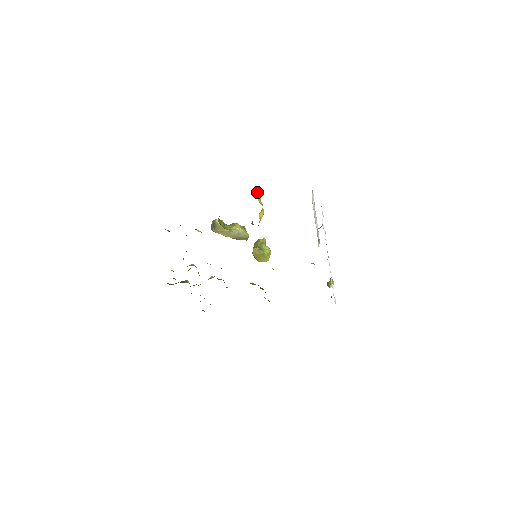
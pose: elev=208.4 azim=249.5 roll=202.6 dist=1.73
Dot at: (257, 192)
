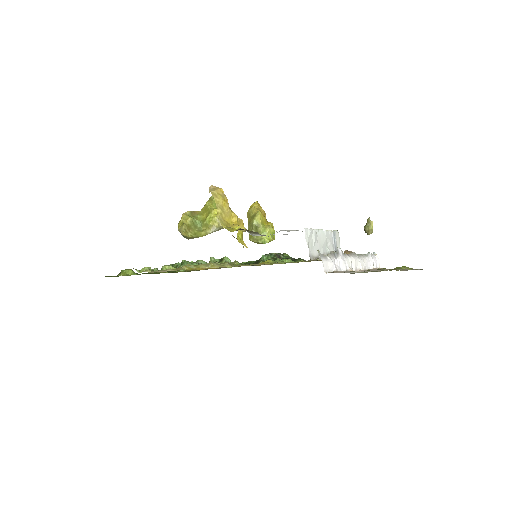
Dot at: (220, 210)
